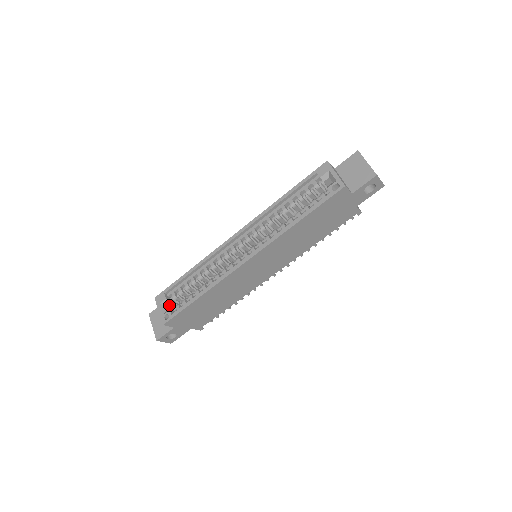
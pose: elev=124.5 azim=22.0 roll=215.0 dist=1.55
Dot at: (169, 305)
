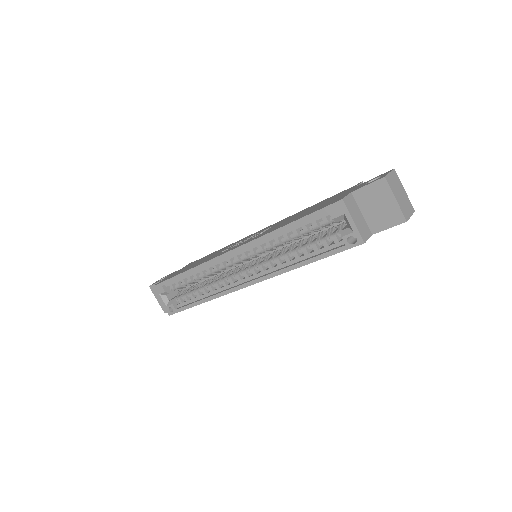
Dot at: occluded
